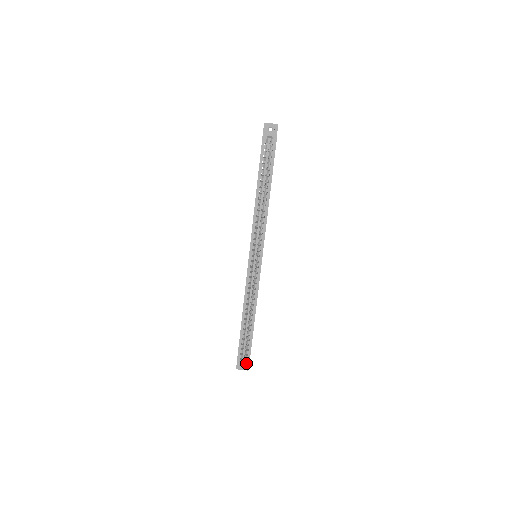
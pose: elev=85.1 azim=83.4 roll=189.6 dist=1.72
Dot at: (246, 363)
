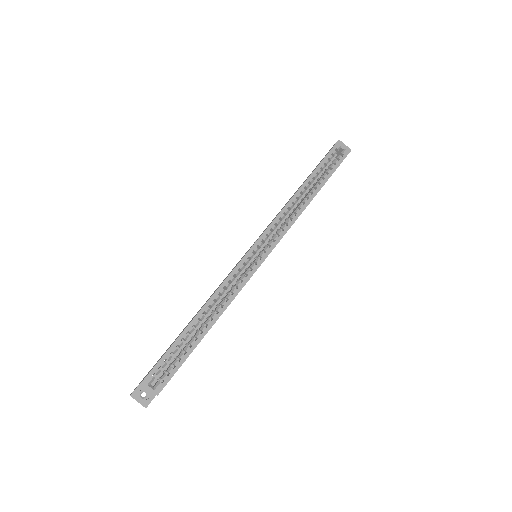
Dot at: (158, 386)
